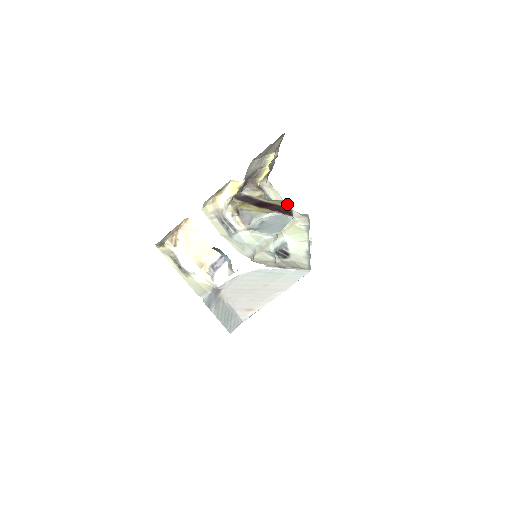
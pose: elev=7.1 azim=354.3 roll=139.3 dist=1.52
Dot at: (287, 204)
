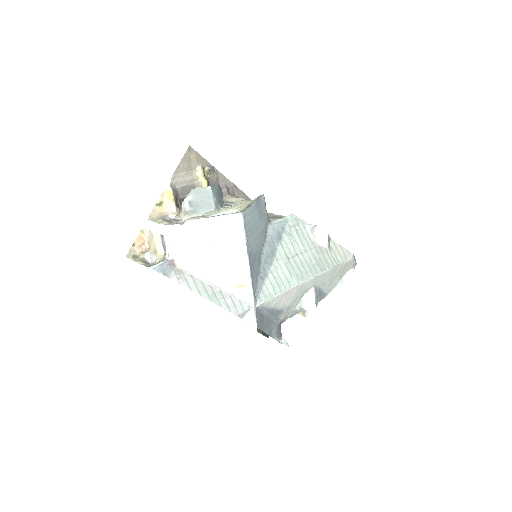
Dot at: occluded
